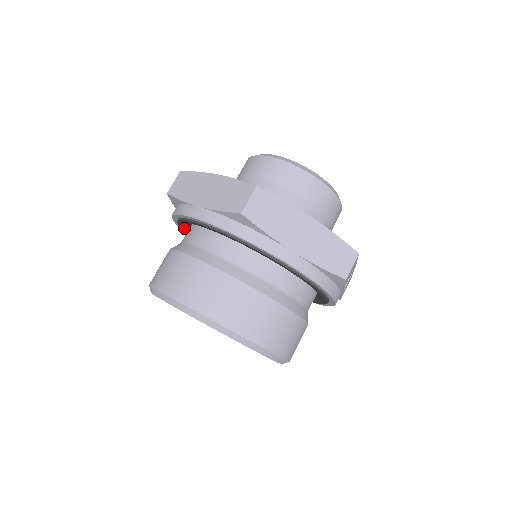
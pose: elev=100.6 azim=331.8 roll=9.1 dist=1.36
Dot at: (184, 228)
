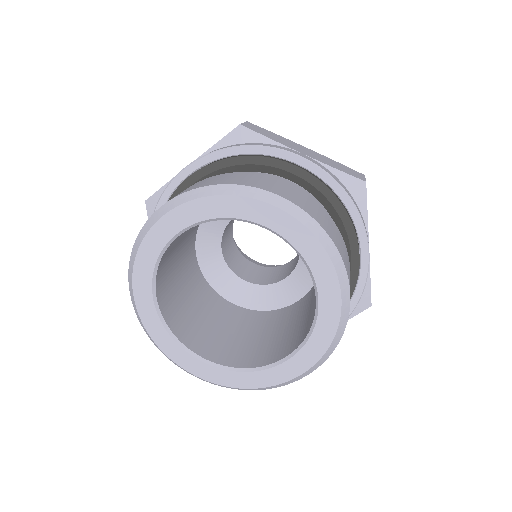
Dot at: occluded
